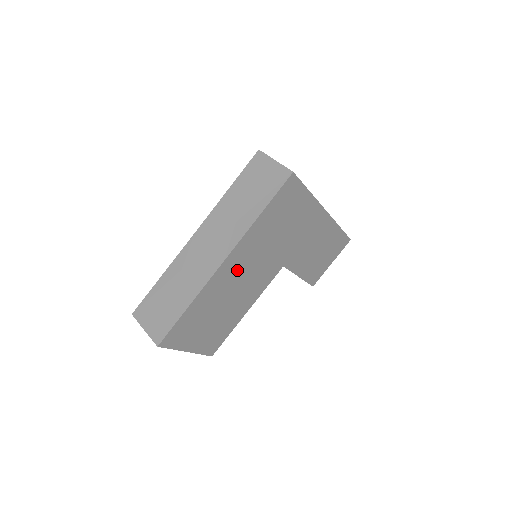
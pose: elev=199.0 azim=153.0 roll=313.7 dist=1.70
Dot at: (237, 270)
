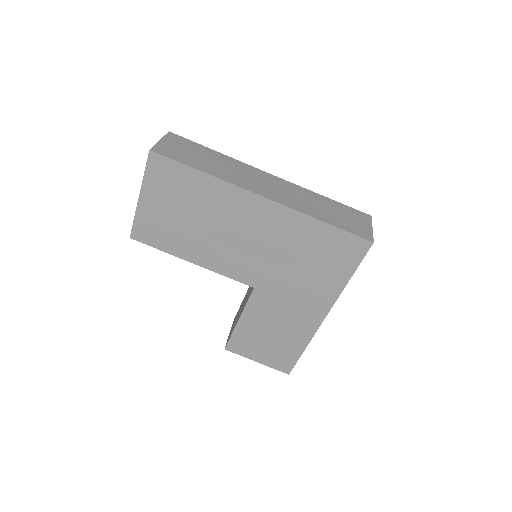
Dot at: (250, 221)
